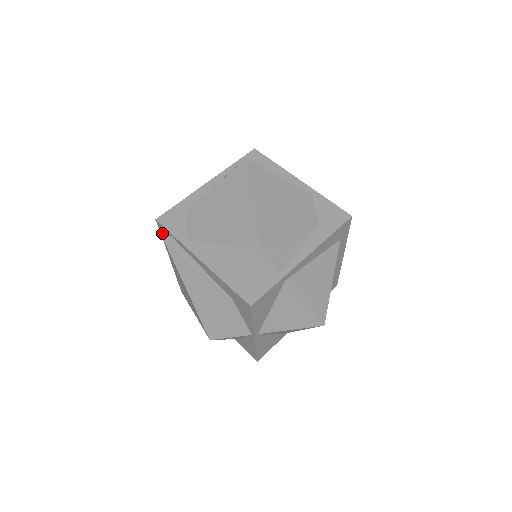
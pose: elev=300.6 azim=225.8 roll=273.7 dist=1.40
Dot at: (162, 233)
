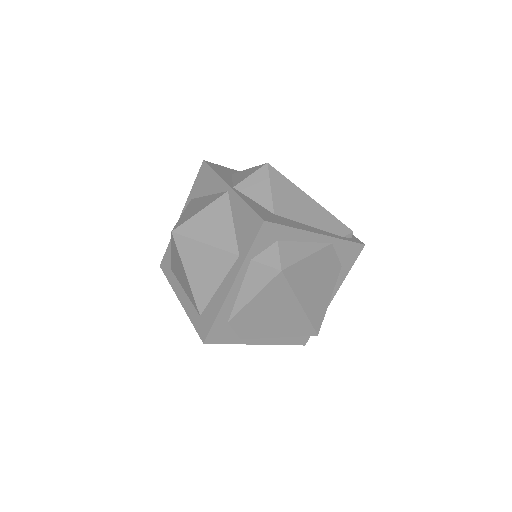
Dot at: occluded
